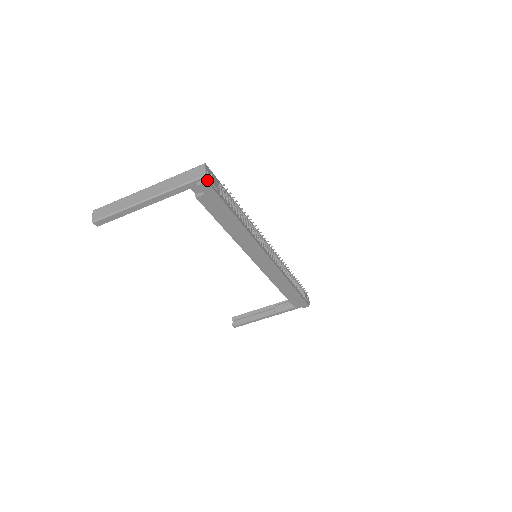
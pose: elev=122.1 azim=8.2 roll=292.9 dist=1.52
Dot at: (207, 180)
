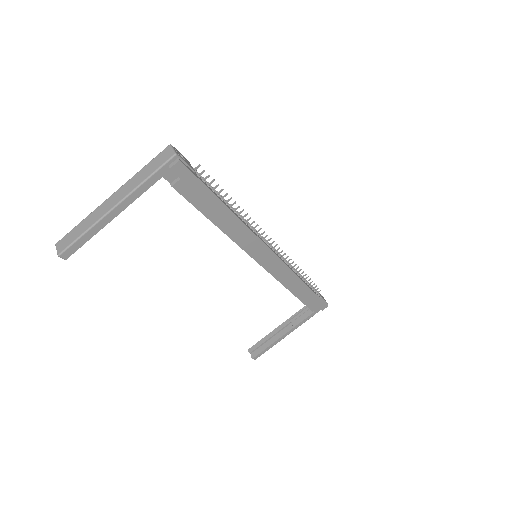
Dot at: (179, 159)
